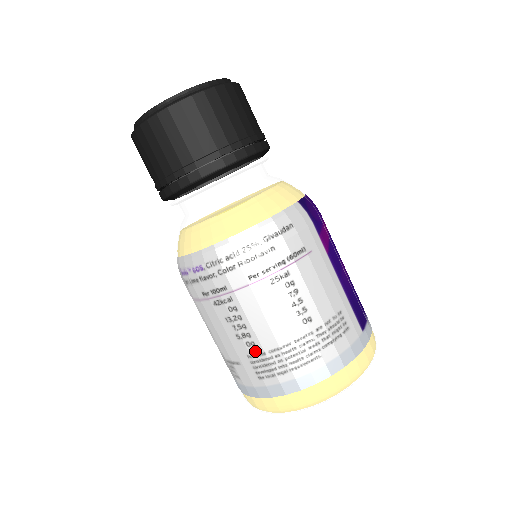
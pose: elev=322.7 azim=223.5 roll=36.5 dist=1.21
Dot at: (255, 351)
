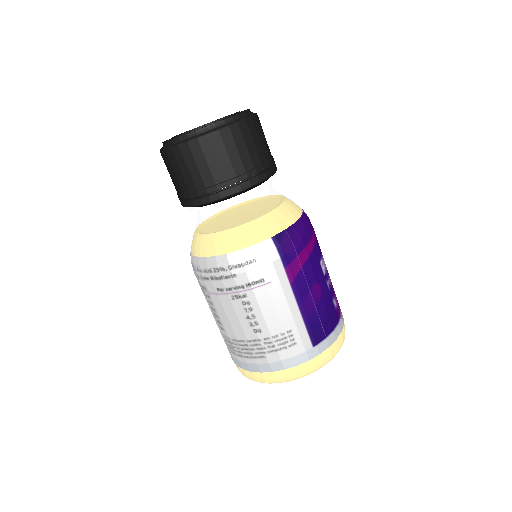
Dot at: (225, 334)
